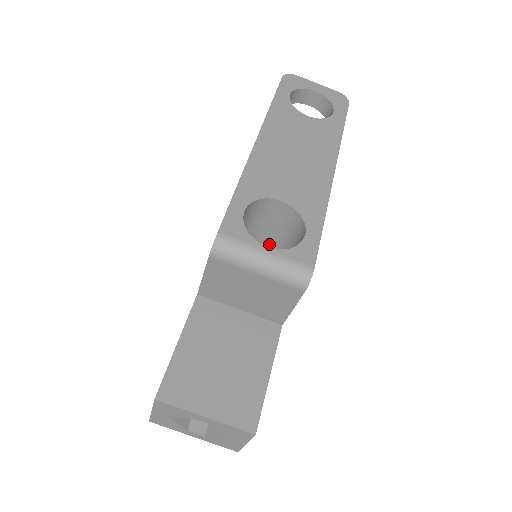
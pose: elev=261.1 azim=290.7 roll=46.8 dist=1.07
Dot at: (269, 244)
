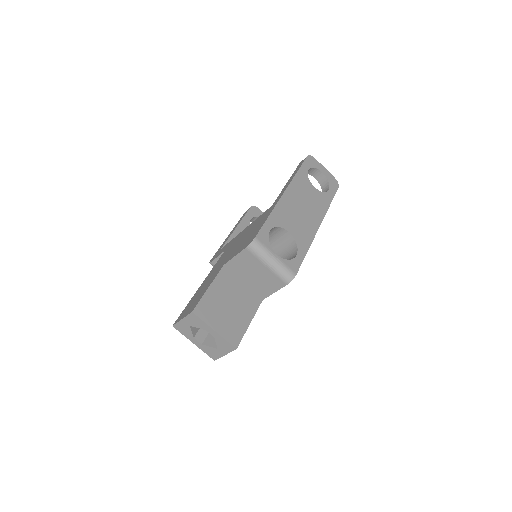
Dot at: occluded
